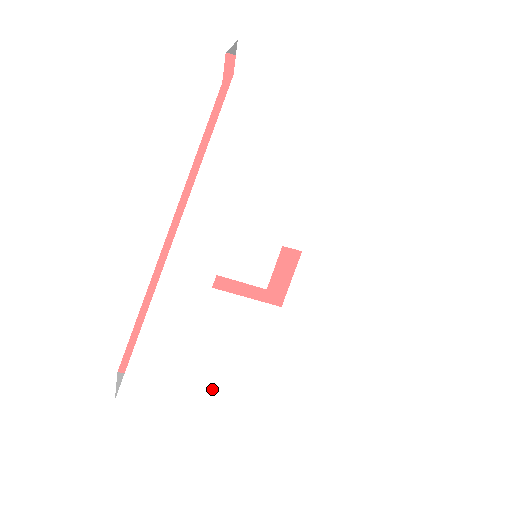
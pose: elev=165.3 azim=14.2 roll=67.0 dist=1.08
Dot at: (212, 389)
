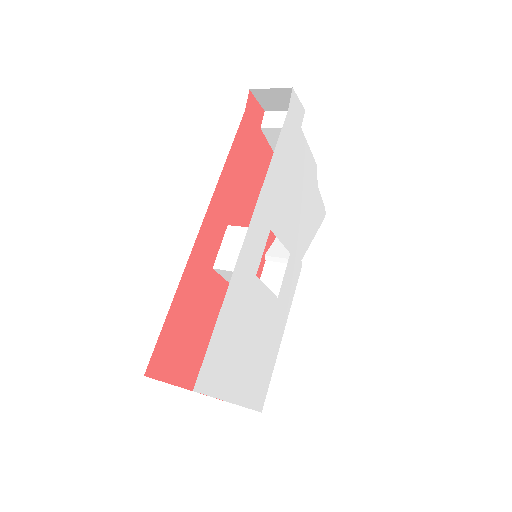
Dot at: (241, 374)
